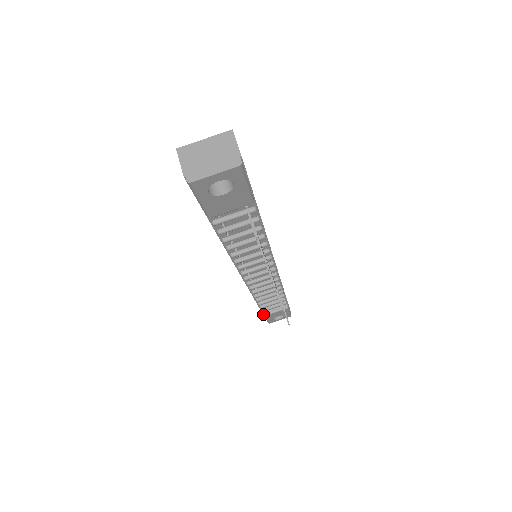
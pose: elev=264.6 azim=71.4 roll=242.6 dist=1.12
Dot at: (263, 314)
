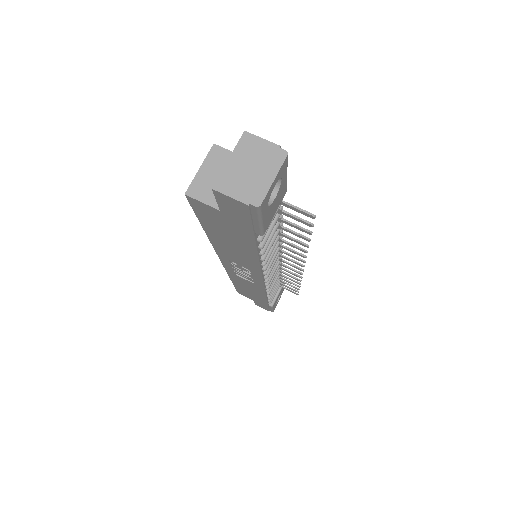
Dot at: occluded
